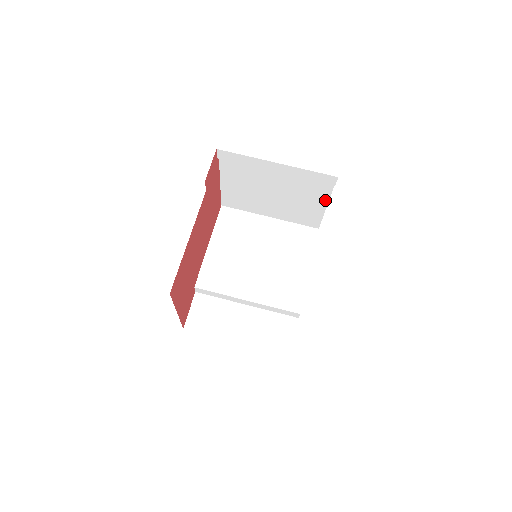
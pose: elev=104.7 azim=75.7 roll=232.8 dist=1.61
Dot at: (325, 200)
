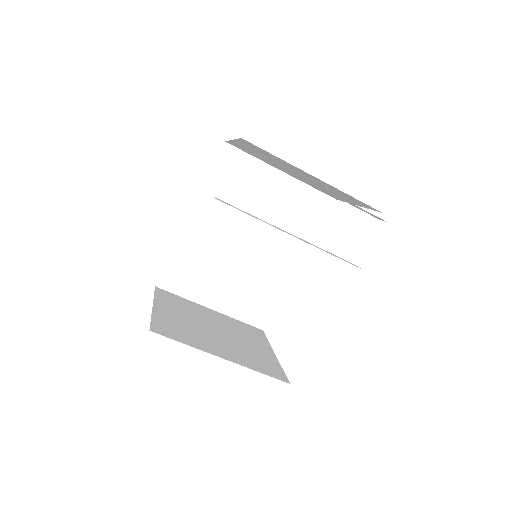
Dot at: (359, 205)
